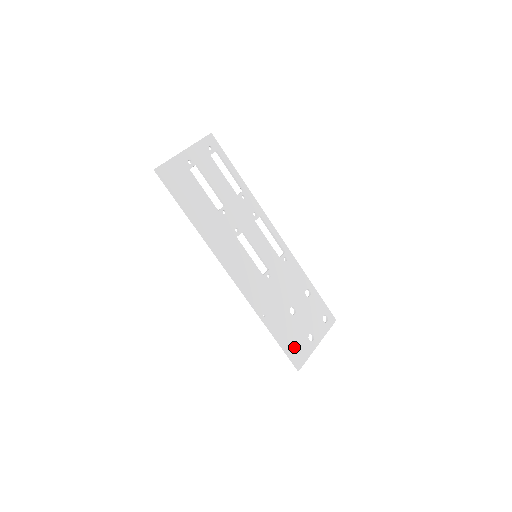
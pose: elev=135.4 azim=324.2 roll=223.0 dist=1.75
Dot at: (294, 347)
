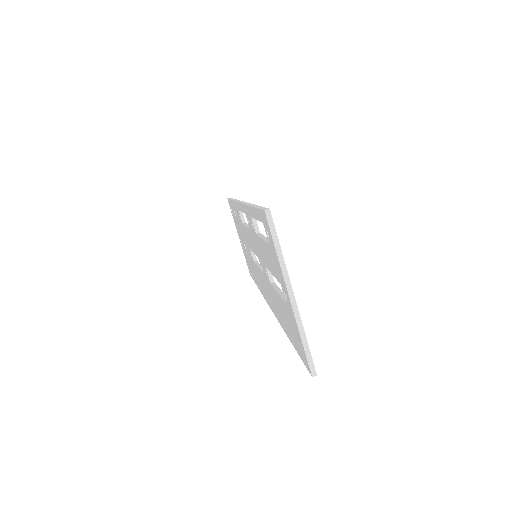
Dot at: occluded
